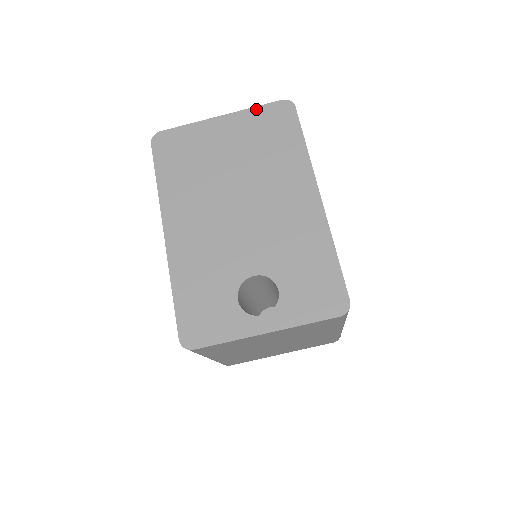
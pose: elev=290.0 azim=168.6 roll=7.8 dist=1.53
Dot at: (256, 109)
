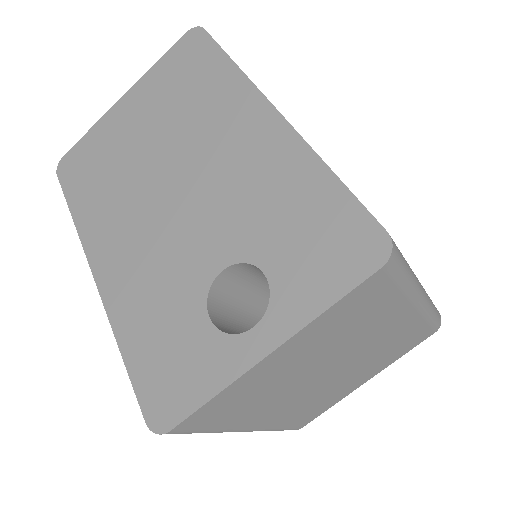
Dot at: (159, 63)
